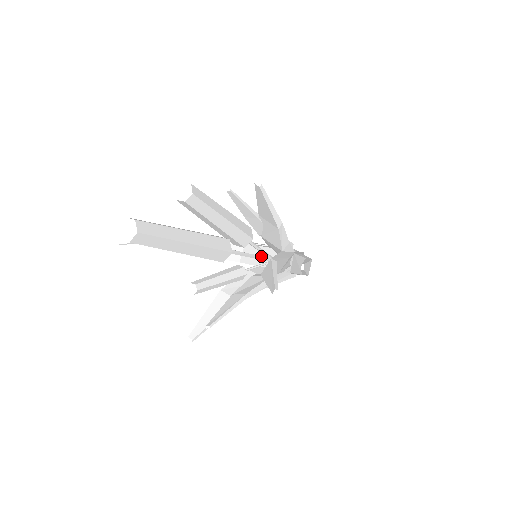
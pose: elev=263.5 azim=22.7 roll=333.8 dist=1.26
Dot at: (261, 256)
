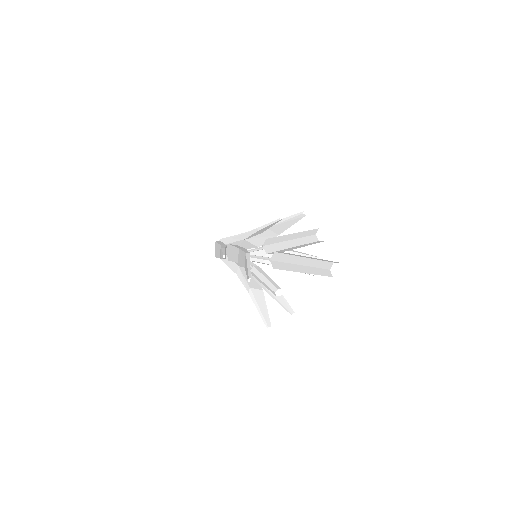
Dot at: occluded
